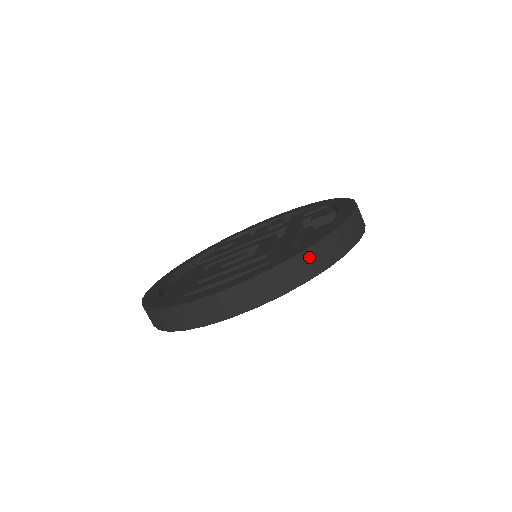
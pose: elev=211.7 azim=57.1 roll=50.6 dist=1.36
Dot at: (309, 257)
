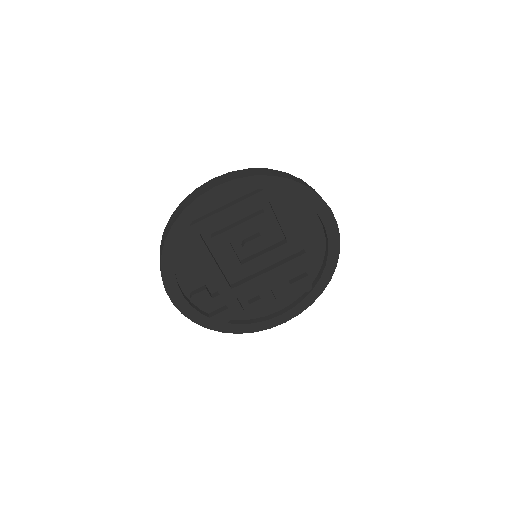
Dot at: (294, 177)
